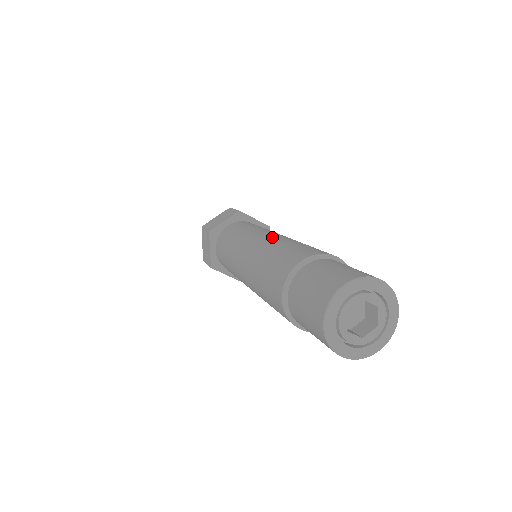
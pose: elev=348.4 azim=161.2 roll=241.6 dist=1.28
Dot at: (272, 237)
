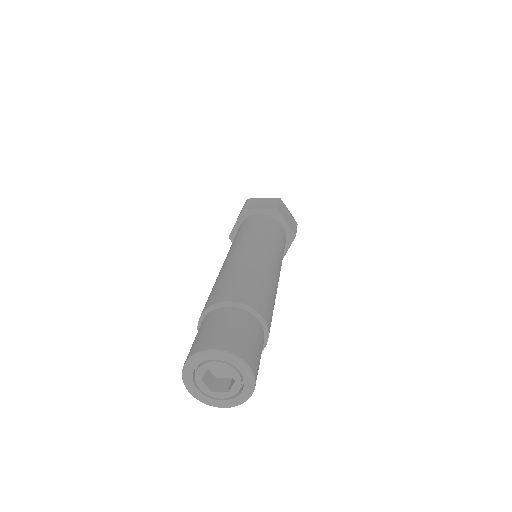
Dot at: (226, 263)
